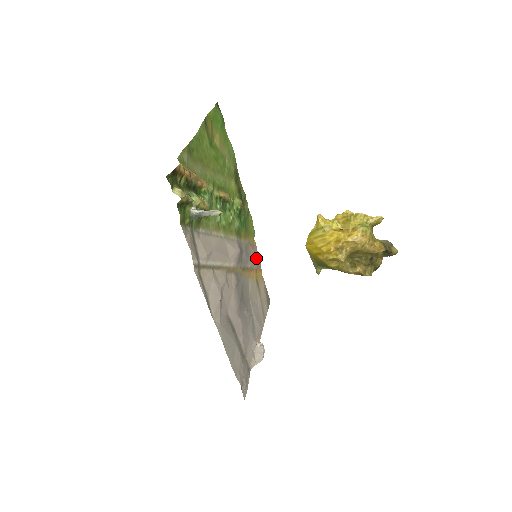
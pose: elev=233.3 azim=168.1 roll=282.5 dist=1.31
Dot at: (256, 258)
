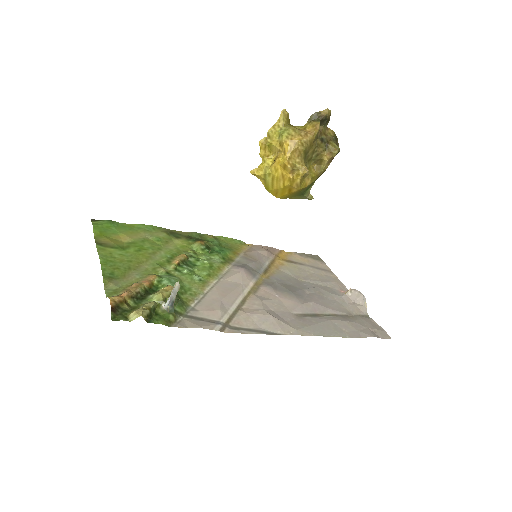
Dot at: (264, 252)
